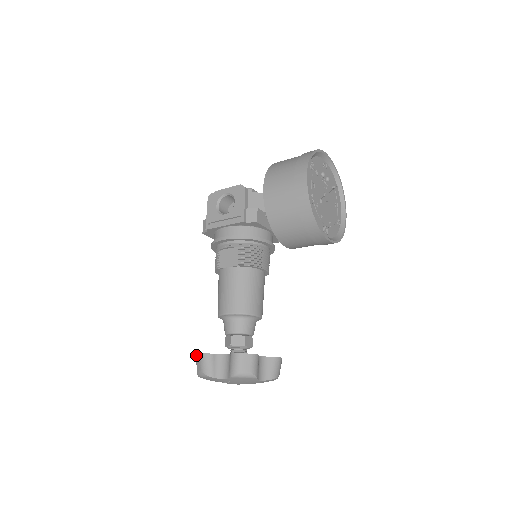
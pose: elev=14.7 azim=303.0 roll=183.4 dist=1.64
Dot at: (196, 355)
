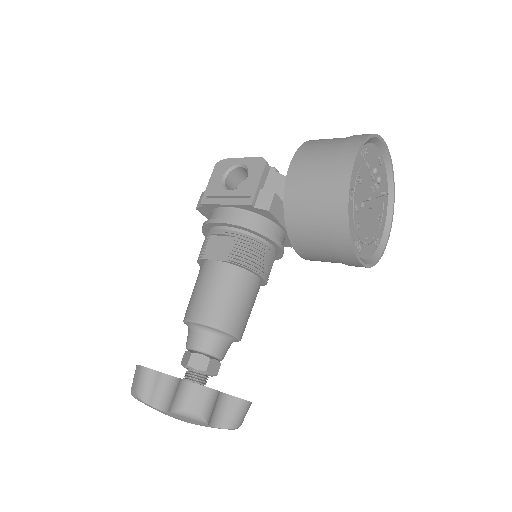
Dot at: (136, 366)
